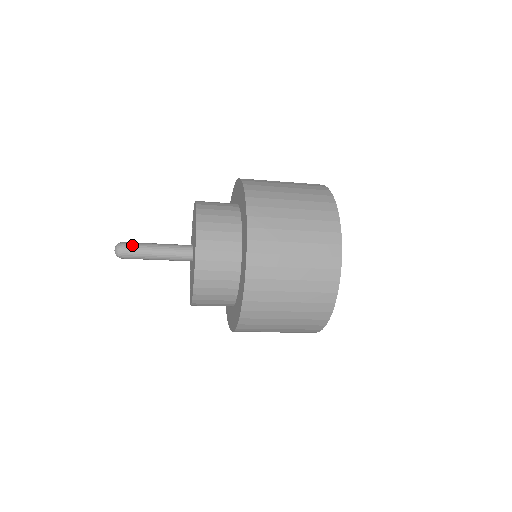
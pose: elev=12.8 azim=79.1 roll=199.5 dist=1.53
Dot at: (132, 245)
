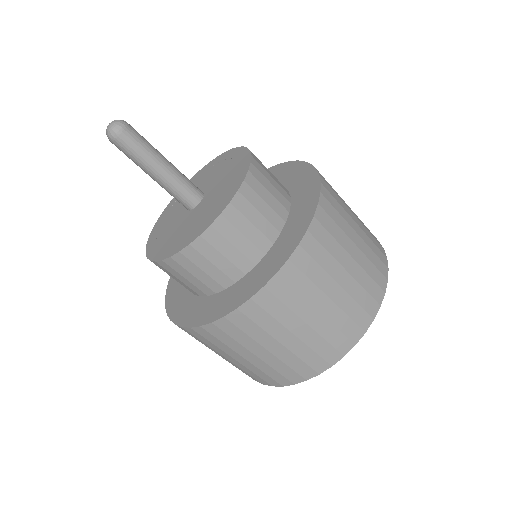
Dot at: (139, 134)
